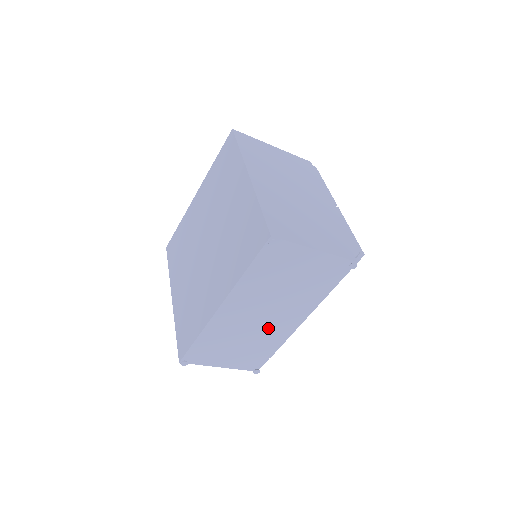
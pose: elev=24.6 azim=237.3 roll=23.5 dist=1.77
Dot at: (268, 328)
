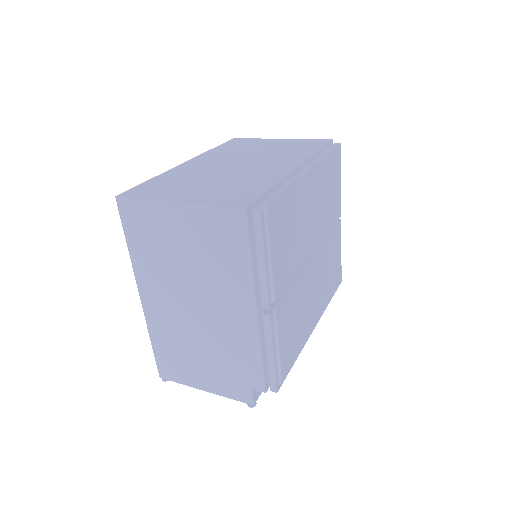
Dot at: occluded
